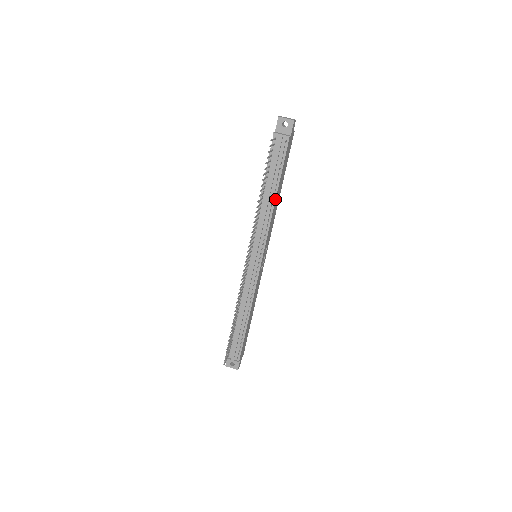
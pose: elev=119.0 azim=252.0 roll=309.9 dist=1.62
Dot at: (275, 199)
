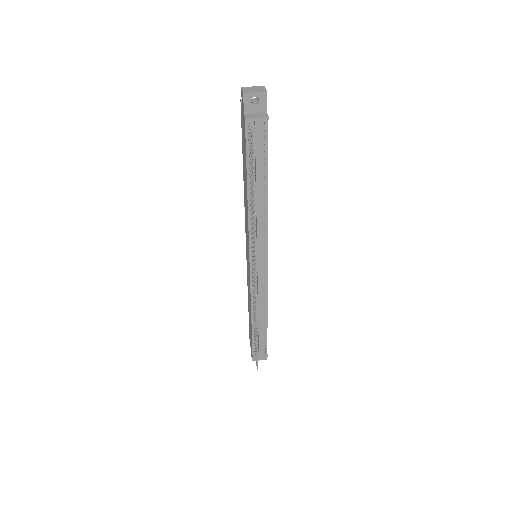
Dot at: (267, 195)
